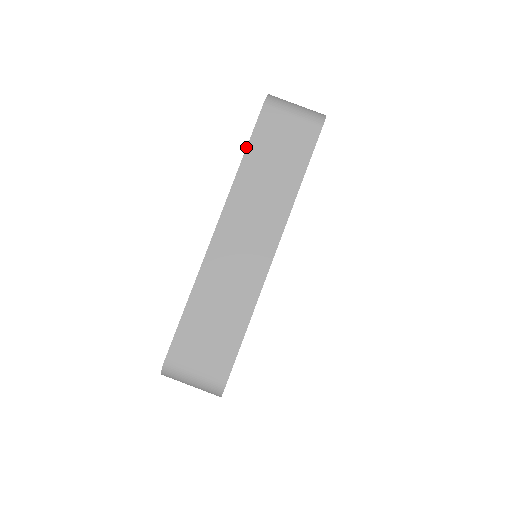
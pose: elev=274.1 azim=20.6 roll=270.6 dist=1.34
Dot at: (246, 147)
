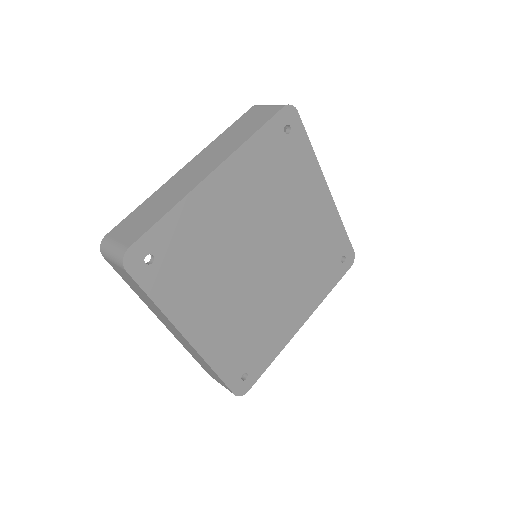
Dot at: (126, 282)
